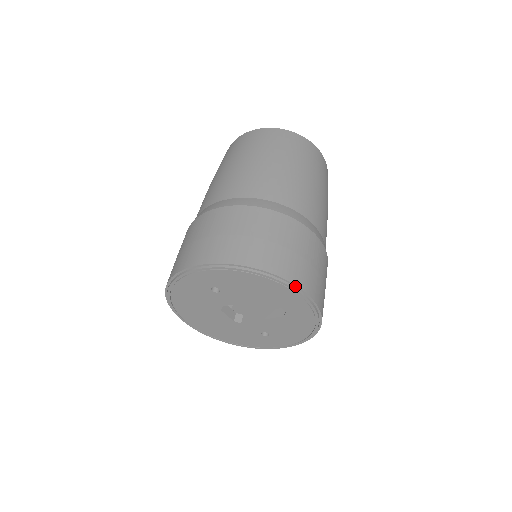
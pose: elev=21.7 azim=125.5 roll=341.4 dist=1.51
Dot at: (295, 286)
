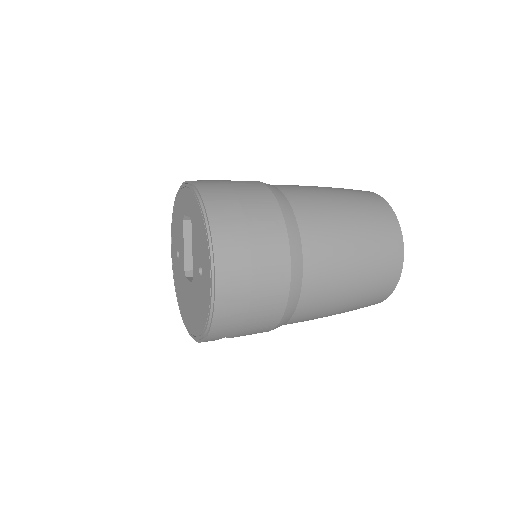
Dot at: occluded
